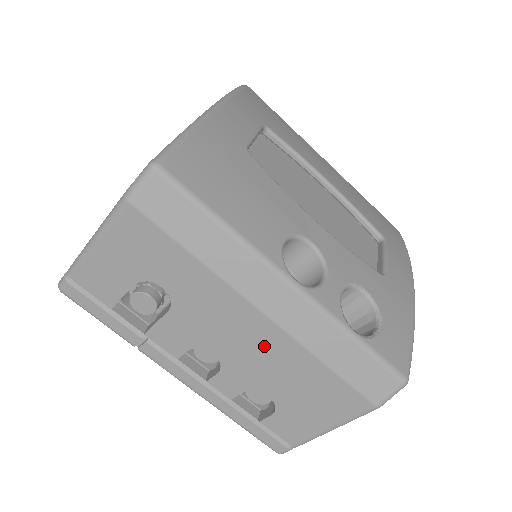
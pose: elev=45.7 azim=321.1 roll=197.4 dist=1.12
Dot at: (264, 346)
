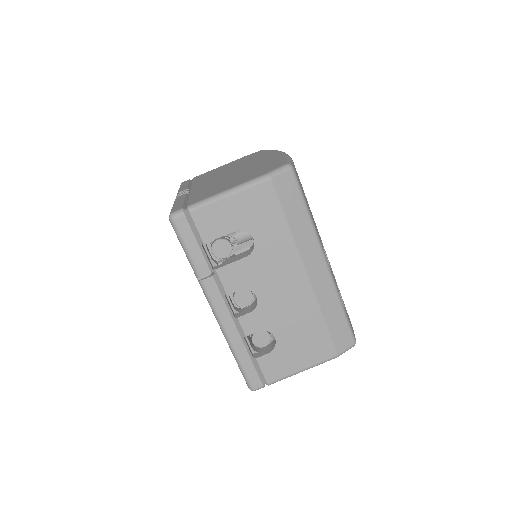
Dot at: (294, 297)
